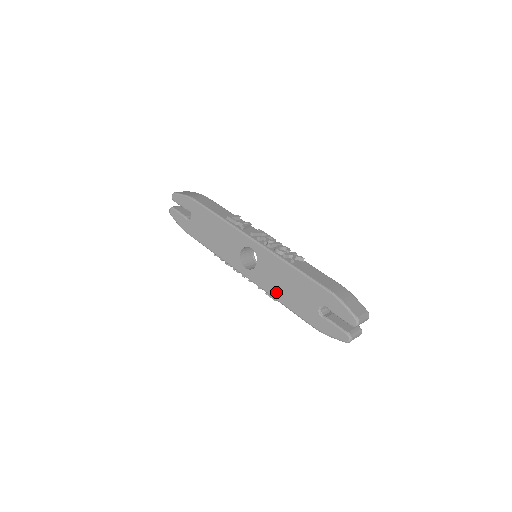
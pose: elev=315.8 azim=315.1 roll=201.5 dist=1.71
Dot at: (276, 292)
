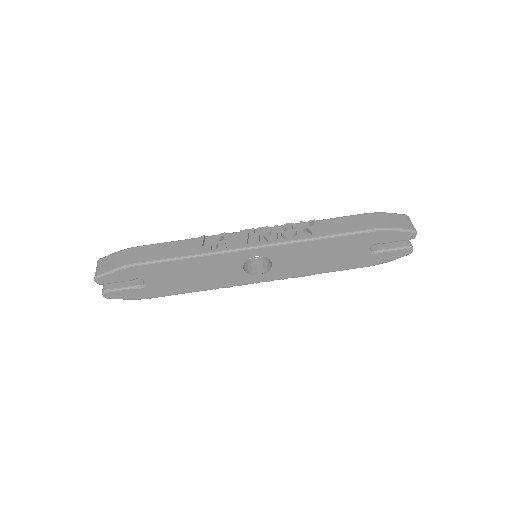
Dot at: (311, 270)
